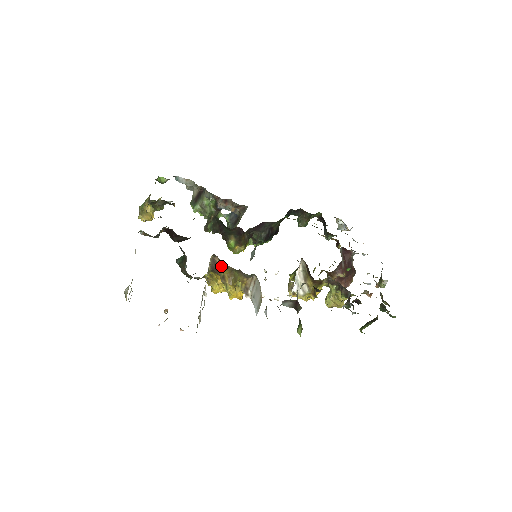
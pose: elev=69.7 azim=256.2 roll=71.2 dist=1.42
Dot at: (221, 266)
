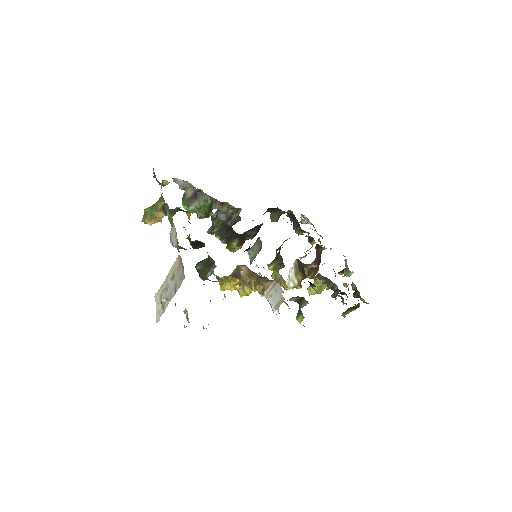
Dot at: (247, 274)
